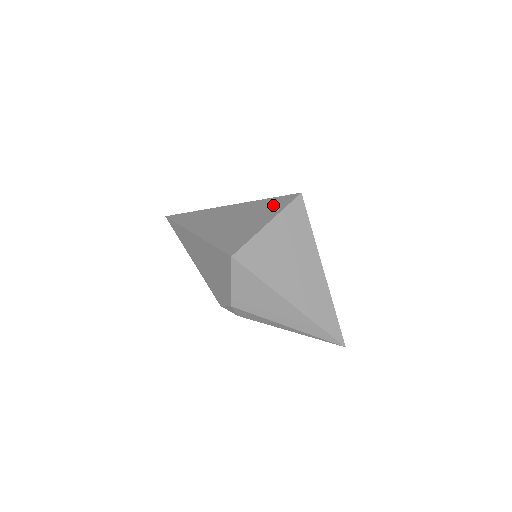
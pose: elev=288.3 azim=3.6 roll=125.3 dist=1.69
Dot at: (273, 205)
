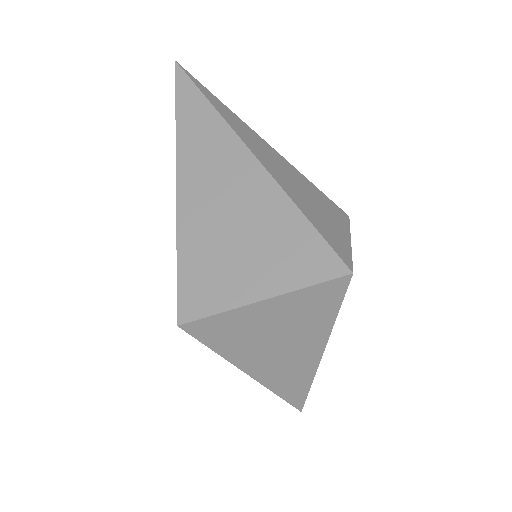
Dot at: (299, 254)
